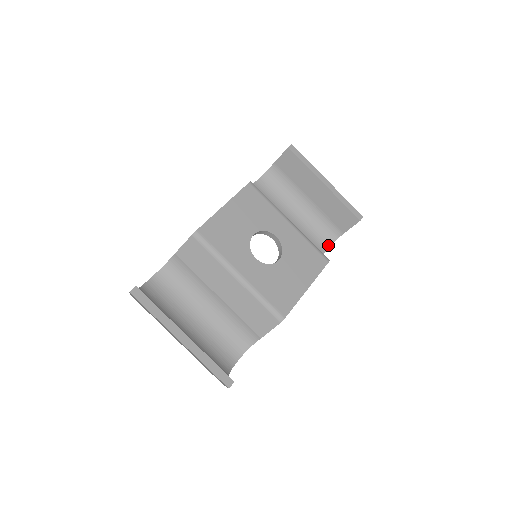
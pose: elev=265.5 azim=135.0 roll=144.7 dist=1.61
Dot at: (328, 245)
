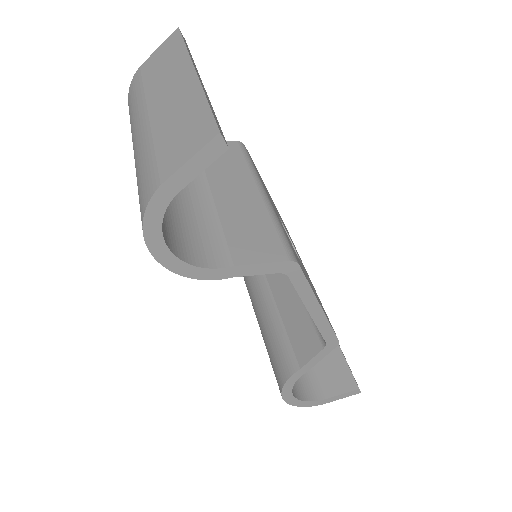
Dot at: (298, 396)
